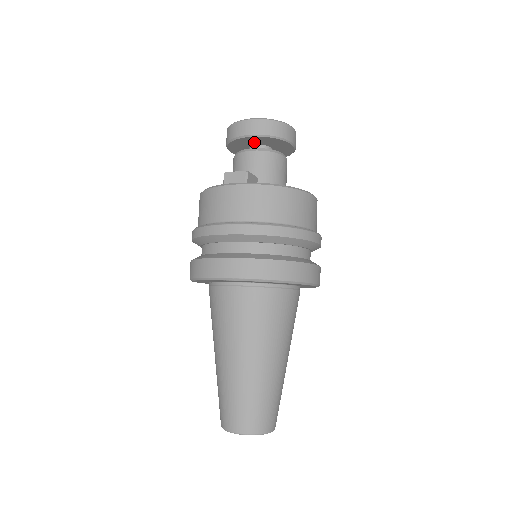
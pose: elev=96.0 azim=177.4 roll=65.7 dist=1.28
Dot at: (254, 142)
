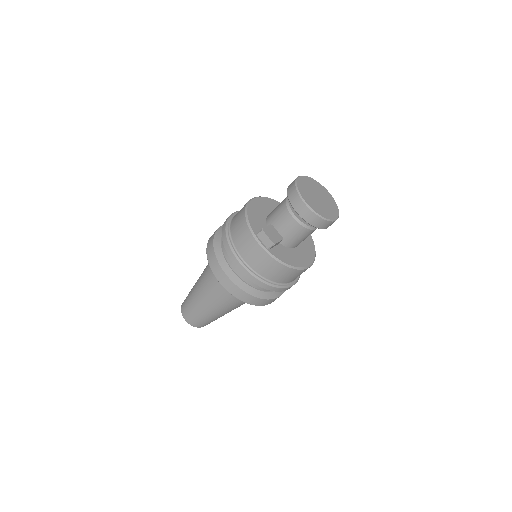
Dot at: occluded
